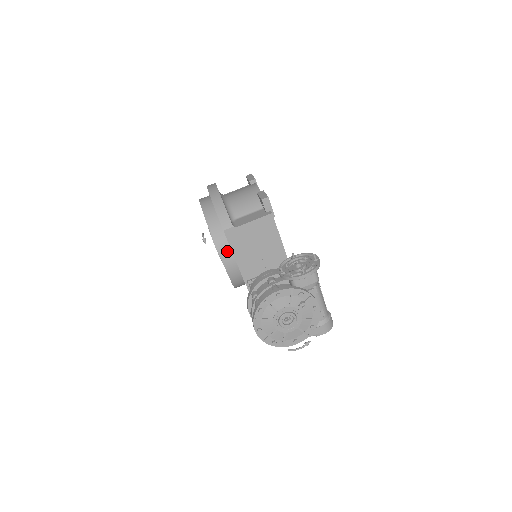
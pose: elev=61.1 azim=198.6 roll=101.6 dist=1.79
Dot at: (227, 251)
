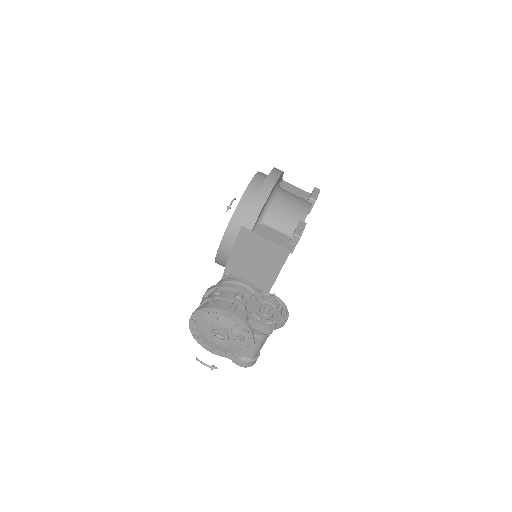
Dot at: (231, 240)
